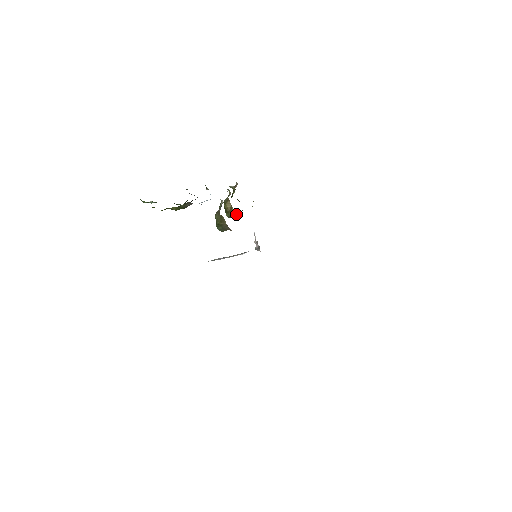
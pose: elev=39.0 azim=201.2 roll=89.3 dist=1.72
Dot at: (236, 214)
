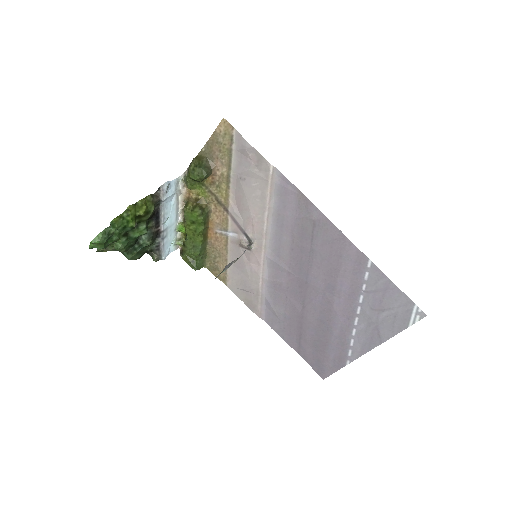
Dot at: (205, 198)
